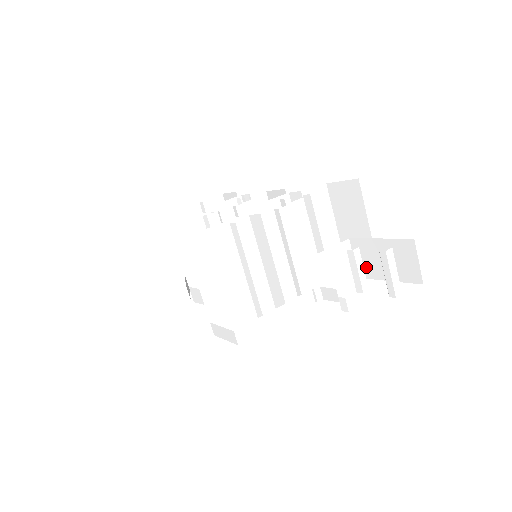
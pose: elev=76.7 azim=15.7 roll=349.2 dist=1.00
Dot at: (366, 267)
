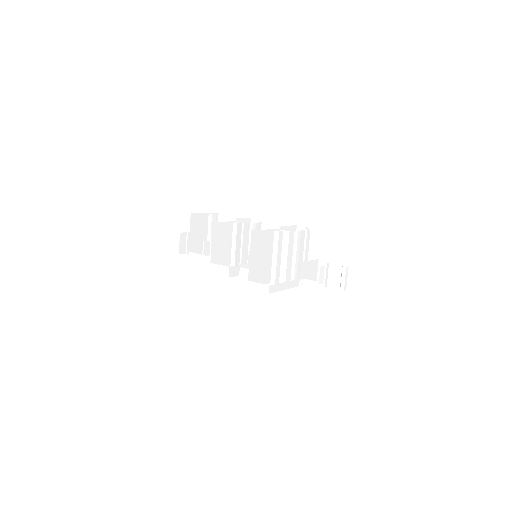
Dot at: occluded
